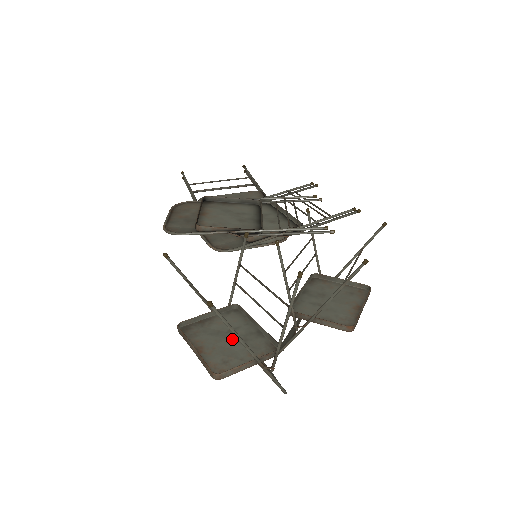
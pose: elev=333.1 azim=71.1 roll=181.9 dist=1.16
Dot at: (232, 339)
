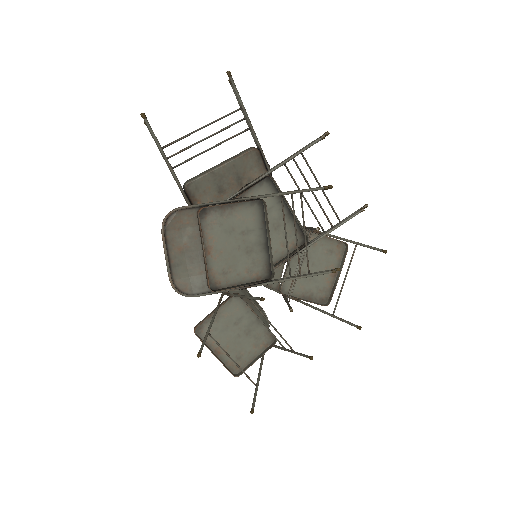
Dot at: (239, 333)
